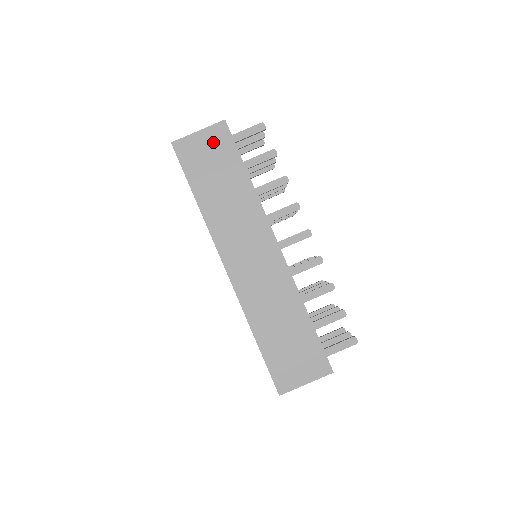
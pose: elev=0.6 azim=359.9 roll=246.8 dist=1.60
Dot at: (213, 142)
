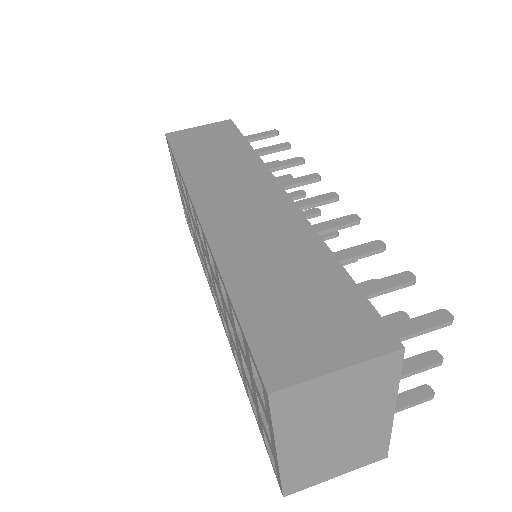
Dot at: (213, 131)
